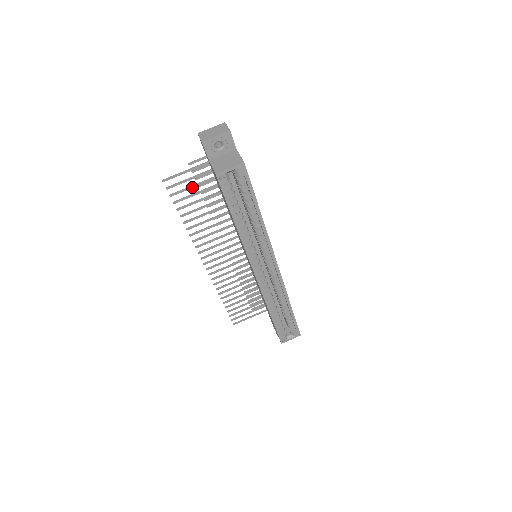
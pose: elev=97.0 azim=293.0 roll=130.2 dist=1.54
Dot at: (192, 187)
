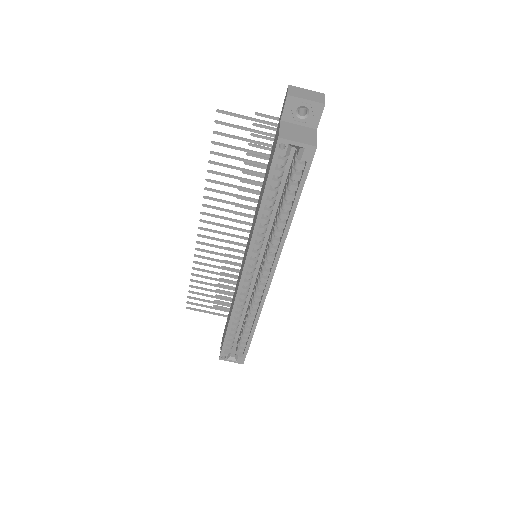
Dot at: (242, 139)
